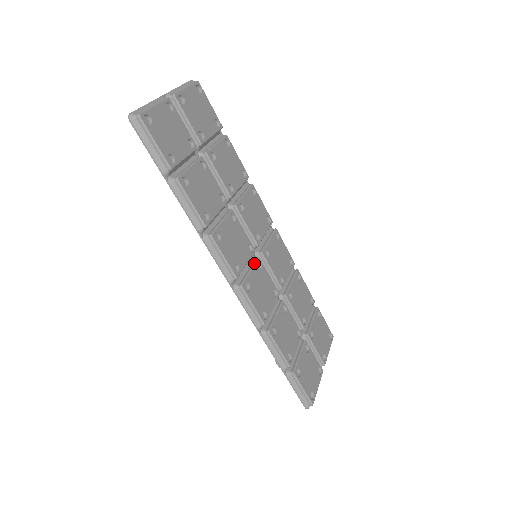
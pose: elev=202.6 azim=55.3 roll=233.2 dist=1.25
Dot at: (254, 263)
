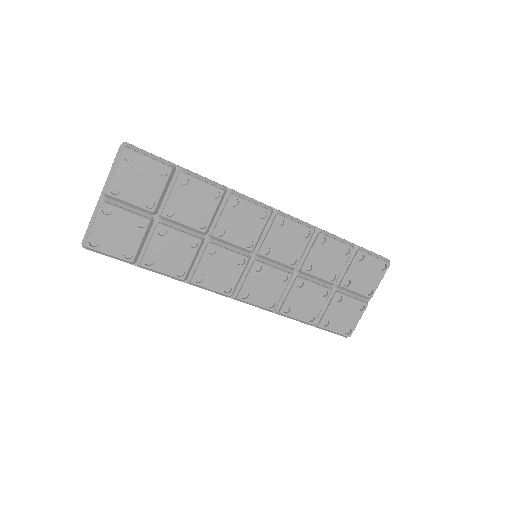
Dot at: (250, 270)
